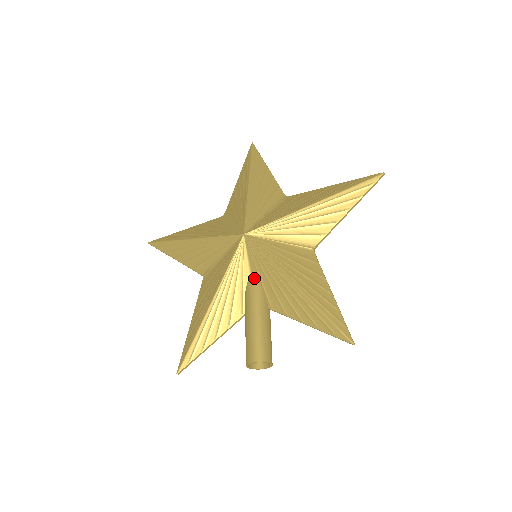
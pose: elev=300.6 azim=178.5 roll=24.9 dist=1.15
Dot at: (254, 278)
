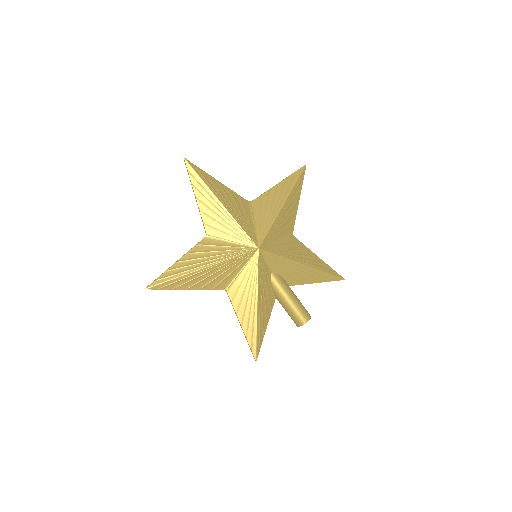
Dot at: (274, 273)
